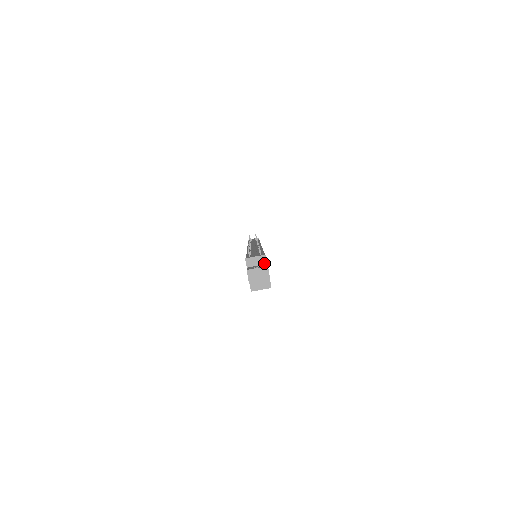
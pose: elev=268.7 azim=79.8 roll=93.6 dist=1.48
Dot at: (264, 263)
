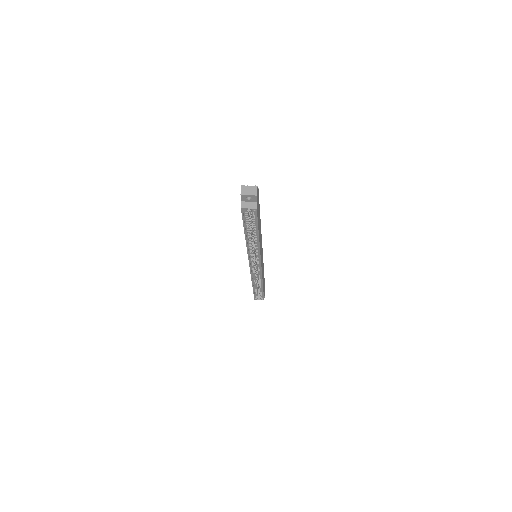
Dot at: occluded
